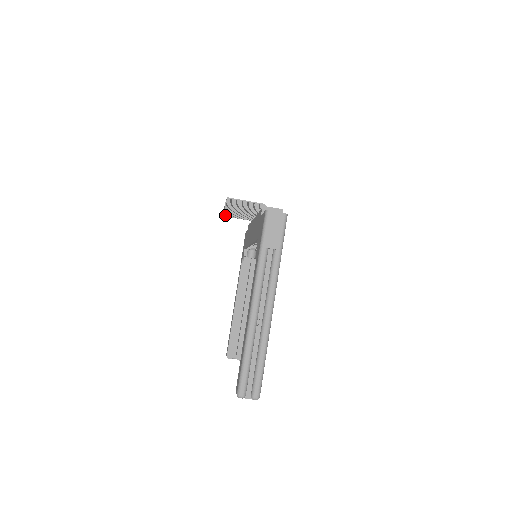
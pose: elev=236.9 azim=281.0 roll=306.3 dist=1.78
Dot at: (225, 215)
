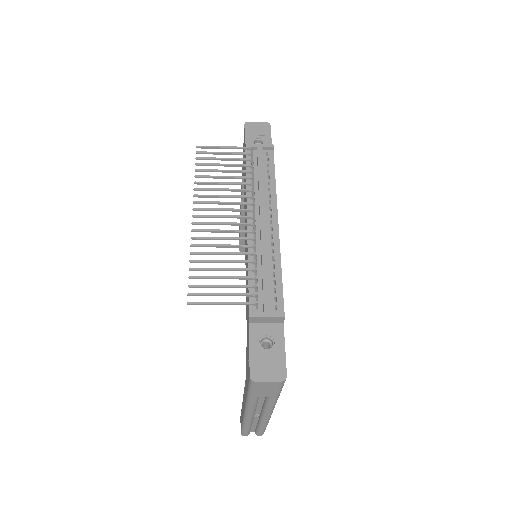
Dot at: (201, 153)
